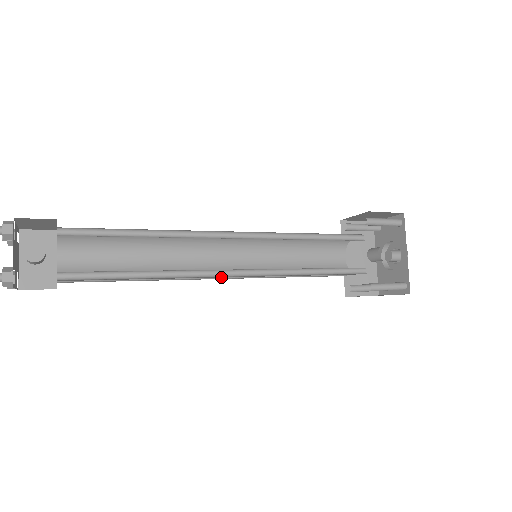
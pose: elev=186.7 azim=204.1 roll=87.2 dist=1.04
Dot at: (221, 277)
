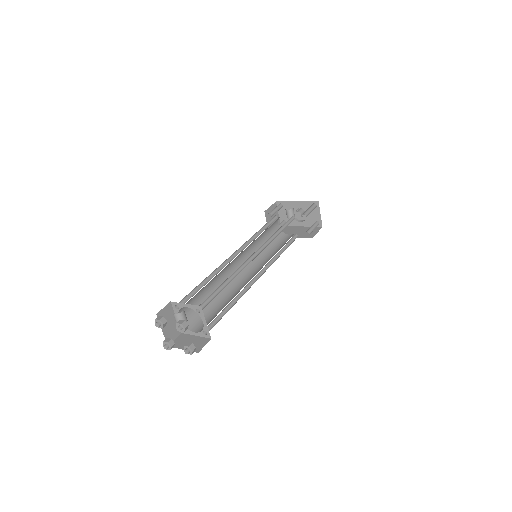
Dot at: occluded
